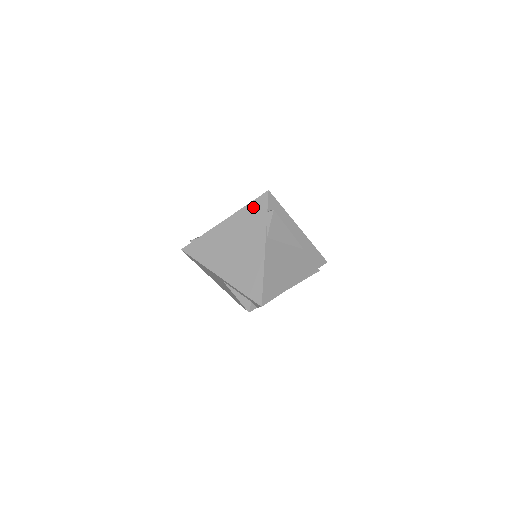
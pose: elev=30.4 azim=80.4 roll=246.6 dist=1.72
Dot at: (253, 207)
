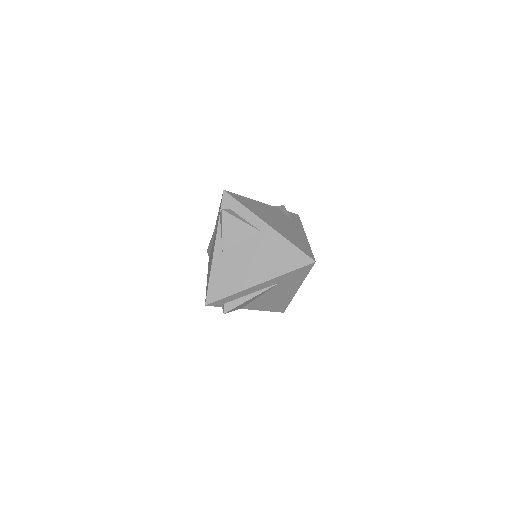
Dot at: occluded
